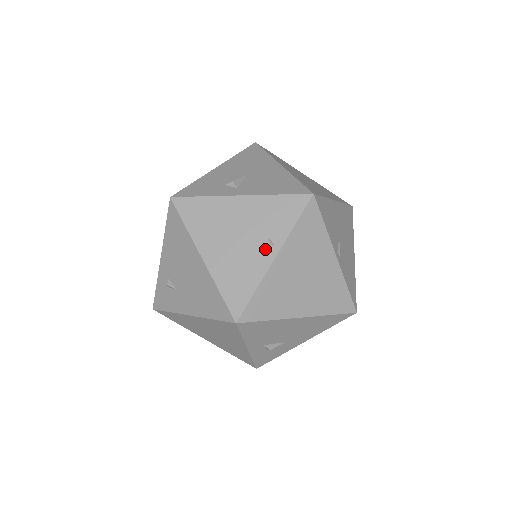
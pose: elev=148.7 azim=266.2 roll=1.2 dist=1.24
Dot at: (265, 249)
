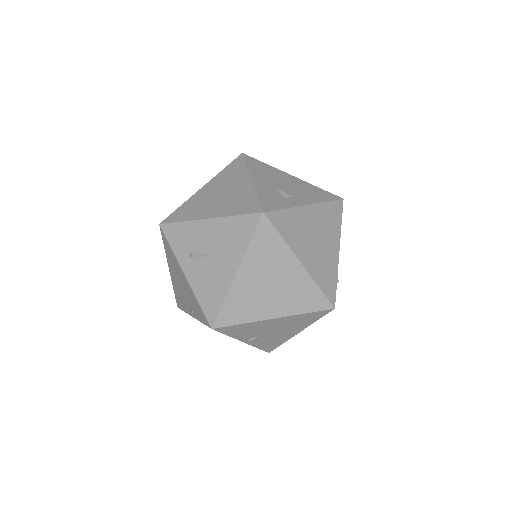
Dot at: (190, 308)
